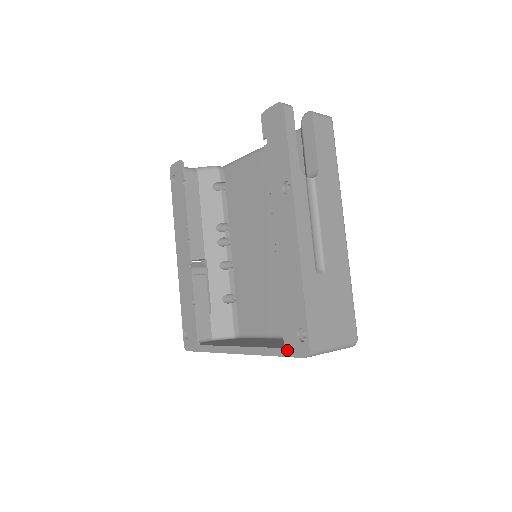
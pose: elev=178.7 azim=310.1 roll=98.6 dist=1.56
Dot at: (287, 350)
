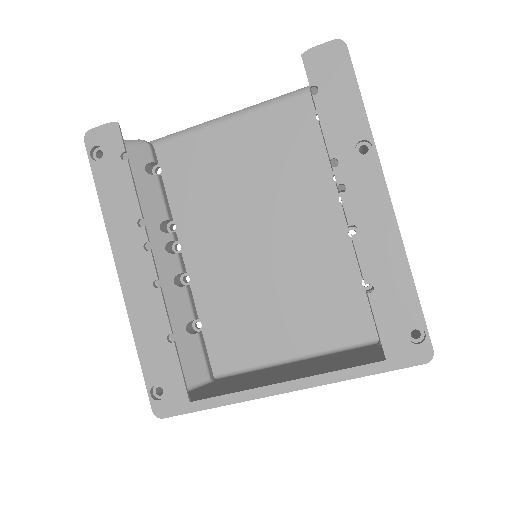
Dot at: (392, 361)
